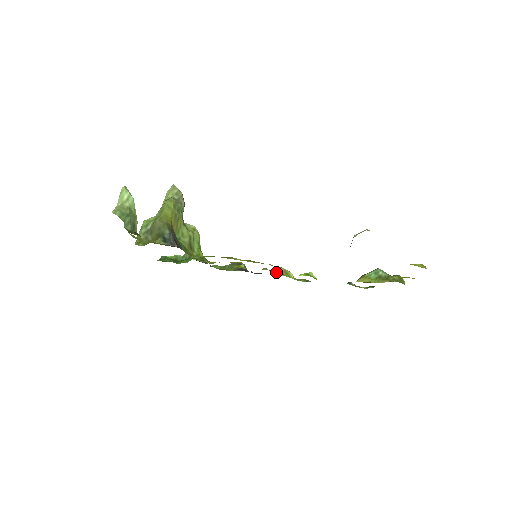
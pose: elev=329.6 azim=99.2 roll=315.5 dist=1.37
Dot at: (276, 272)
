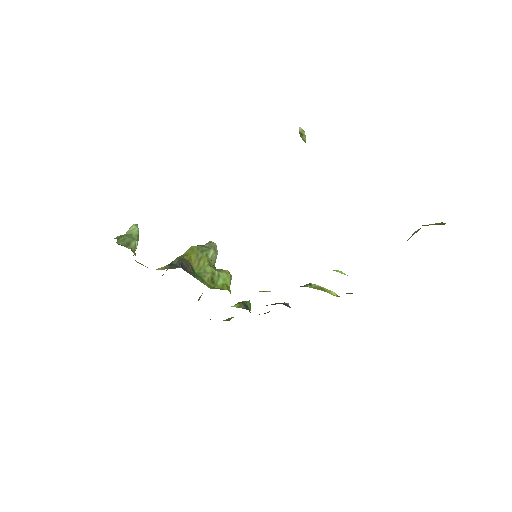
Dot at: (304, 286)
